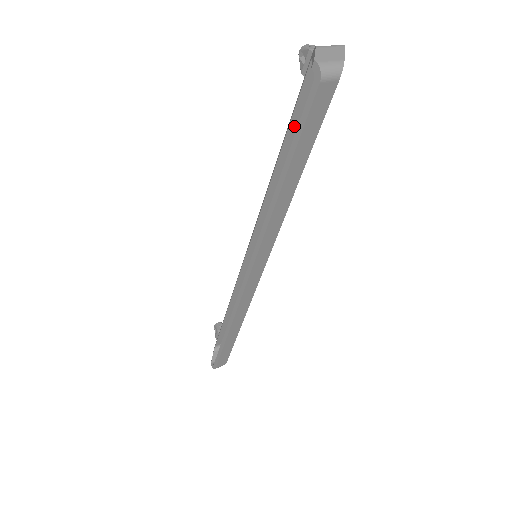
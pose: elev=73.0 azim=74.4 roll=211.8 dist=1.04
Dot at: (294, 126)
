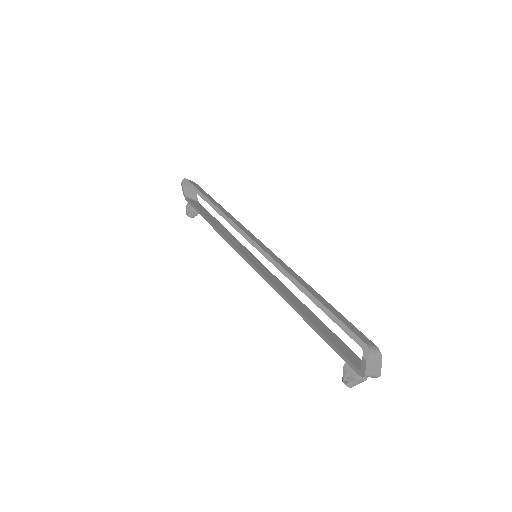
Dot at: (203, 213)
